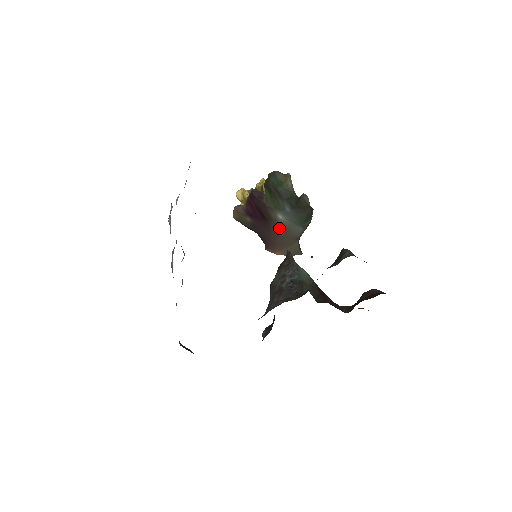
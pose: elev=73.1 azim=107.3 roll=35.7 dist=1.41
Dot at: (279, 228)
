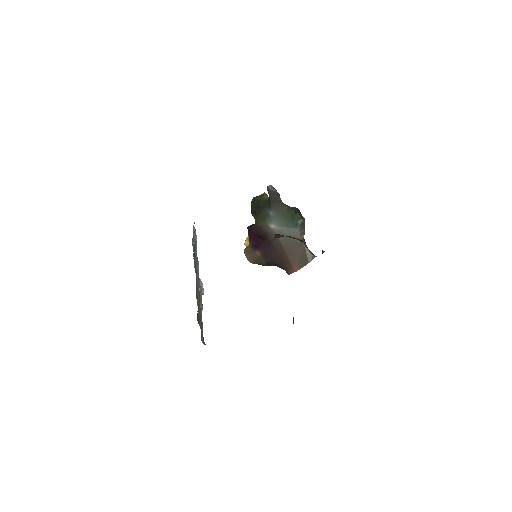
Dot at: (279, 239)
